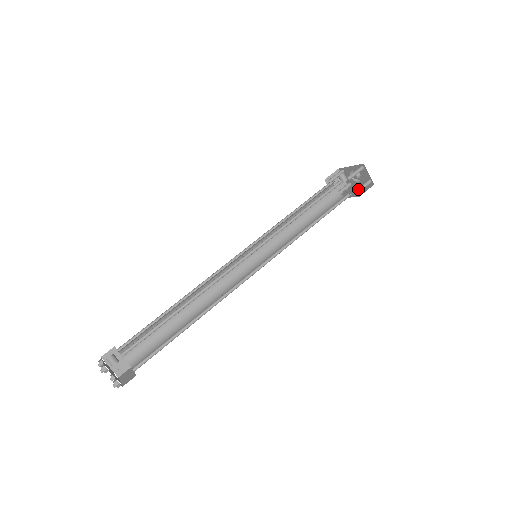
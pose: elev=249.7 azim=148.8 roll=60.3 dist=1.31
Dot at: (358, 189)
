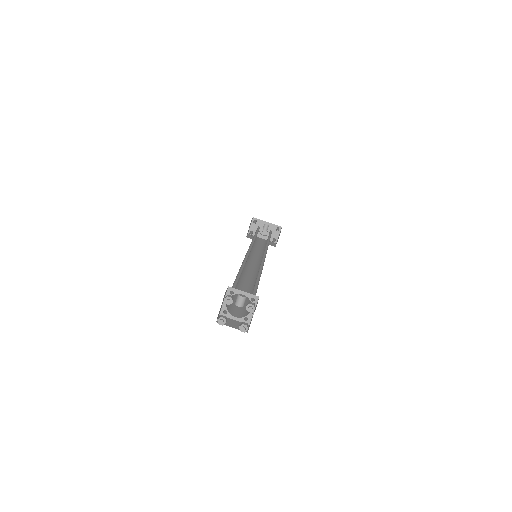
Dot at: occluded
